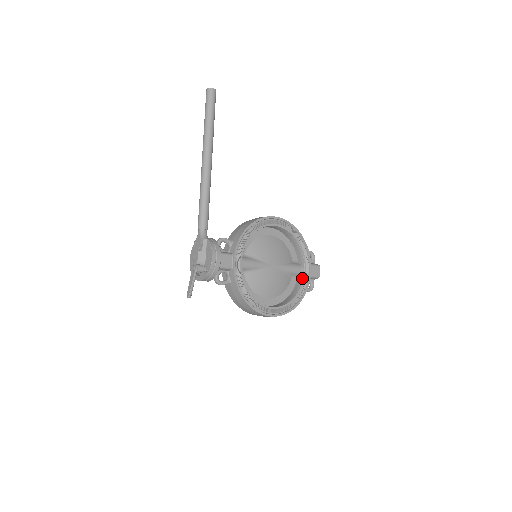
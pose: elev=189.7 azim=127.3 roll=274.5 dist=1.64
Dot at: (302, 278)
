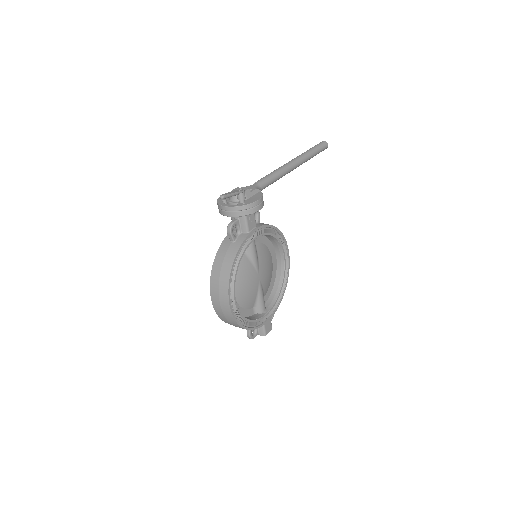
Dot at: (261, 316)
